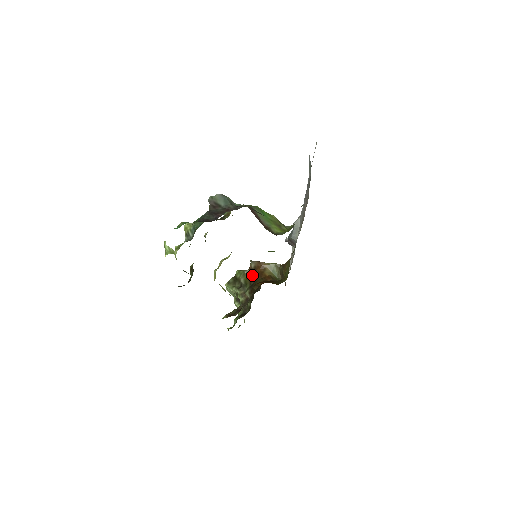
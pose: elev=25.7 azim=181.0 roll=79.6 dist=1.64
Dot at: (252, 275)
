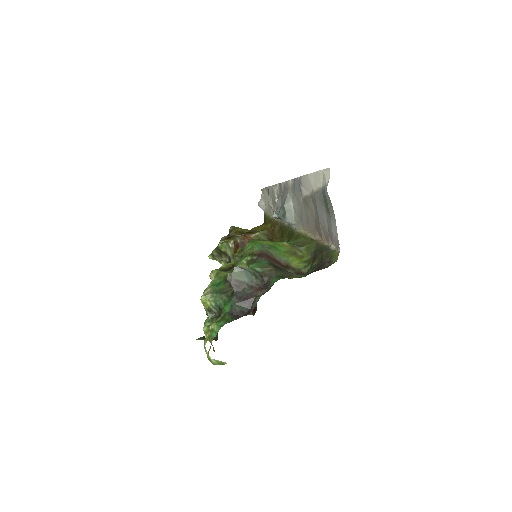
Dot at: occluded
